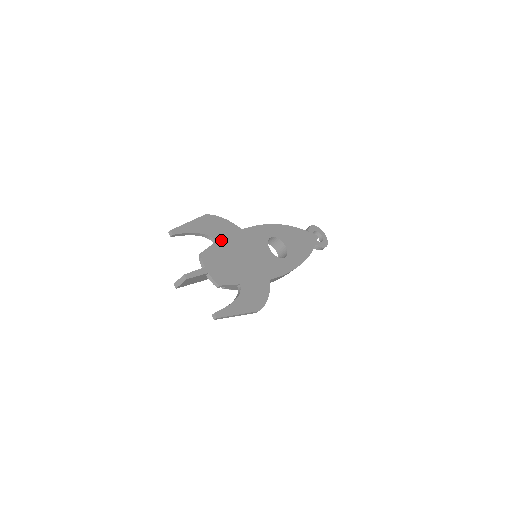
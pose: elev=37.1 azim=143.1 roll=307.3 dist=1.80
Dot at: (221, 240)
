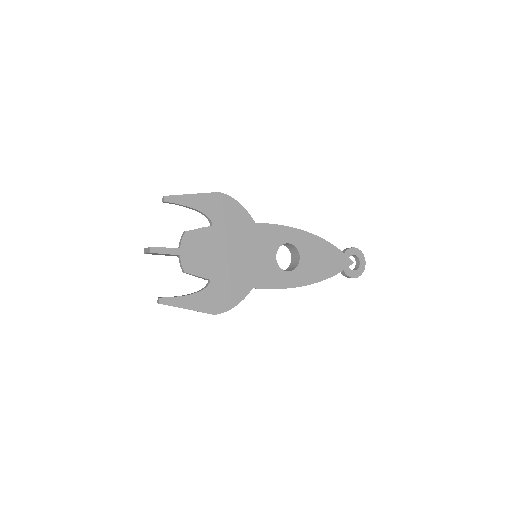
Dot at: (220, 226)
